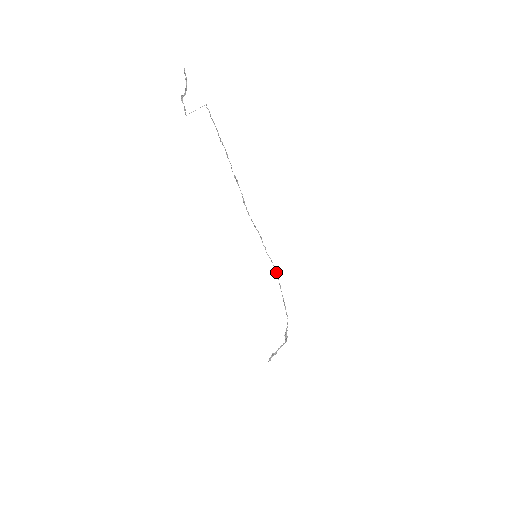
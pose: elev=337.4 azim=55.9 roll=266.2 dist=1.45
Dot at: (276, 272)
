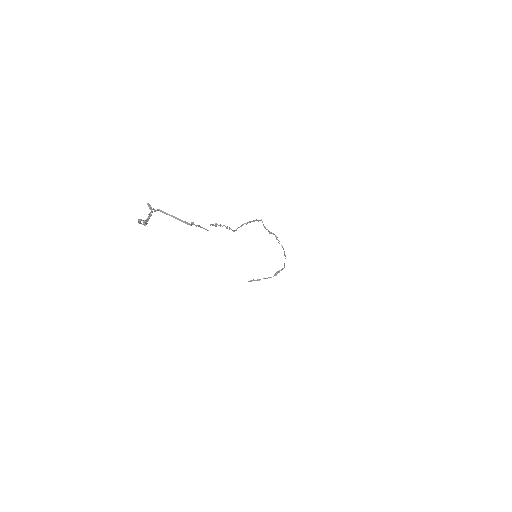
Dot at: (284, 254)
